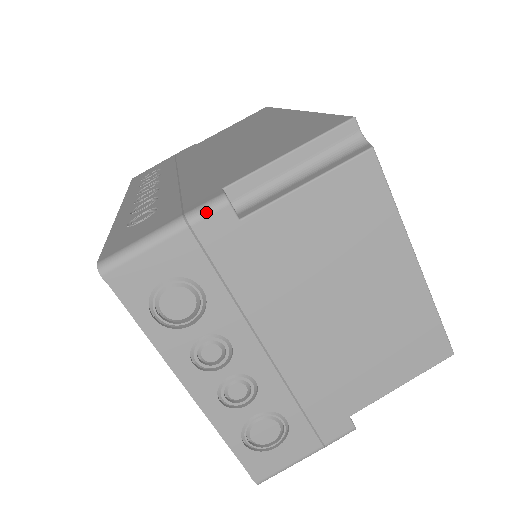
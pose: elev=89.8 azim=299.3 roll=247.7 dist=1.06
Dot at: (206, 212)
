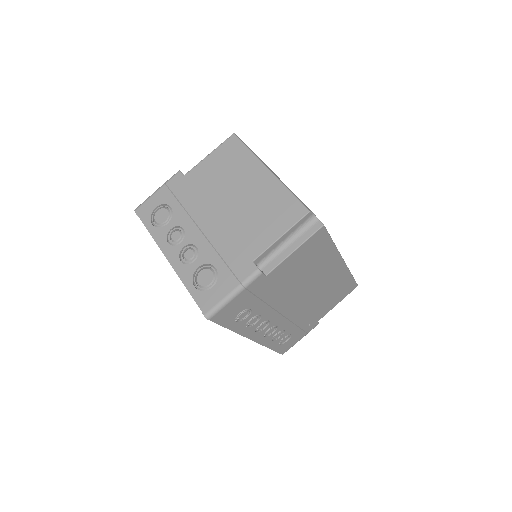
Dot at: (172, 177)
